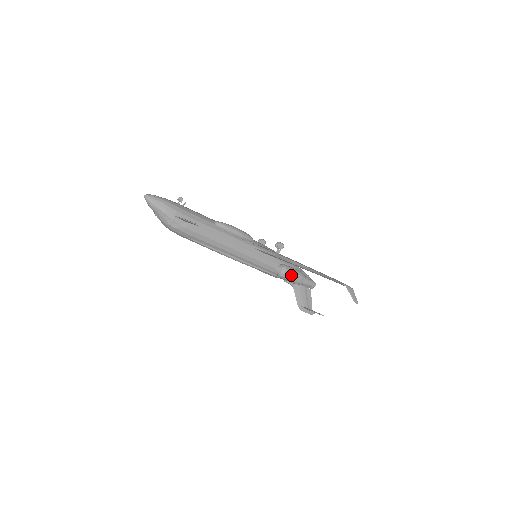
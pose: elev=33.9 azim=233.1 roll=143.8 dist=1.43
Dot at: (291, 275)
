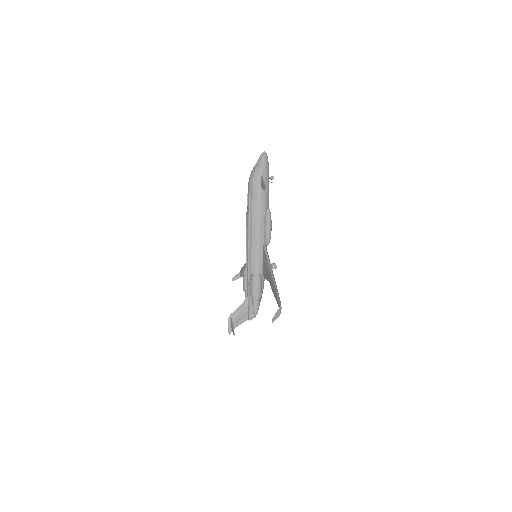
Dot at: (257, 285)
